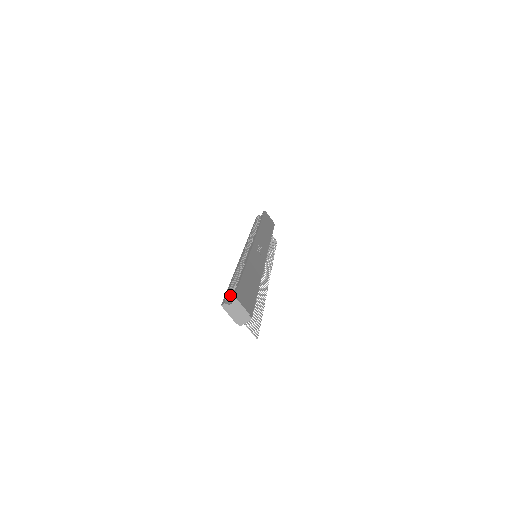
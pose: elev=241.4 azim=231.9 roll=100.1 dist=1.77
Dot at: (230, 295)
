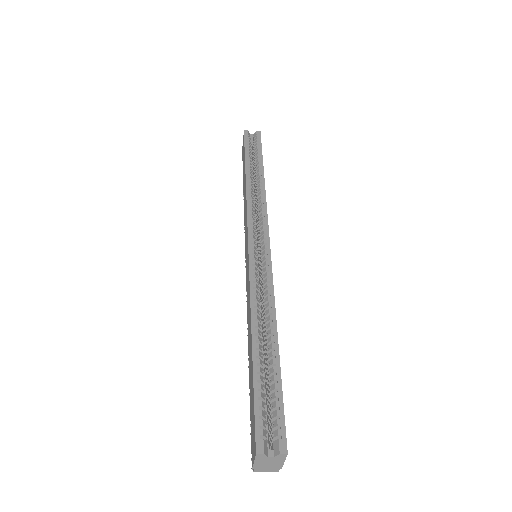
Dot at: (263, 417)
